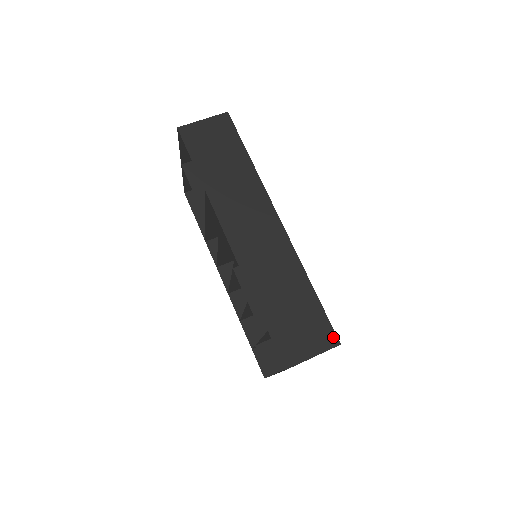
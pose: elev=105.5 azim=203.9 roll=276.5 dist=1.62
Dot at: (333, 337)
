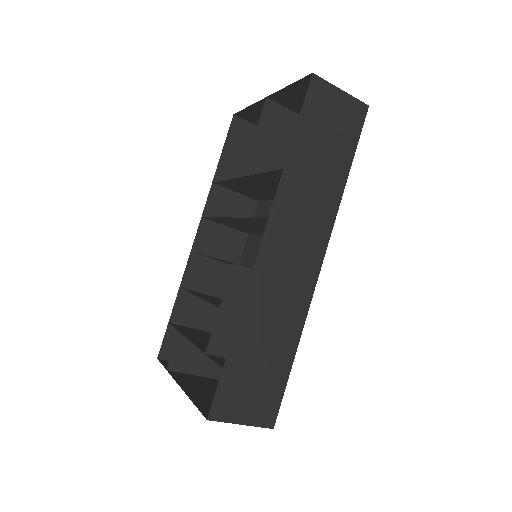
Dot at: (273, 417)
